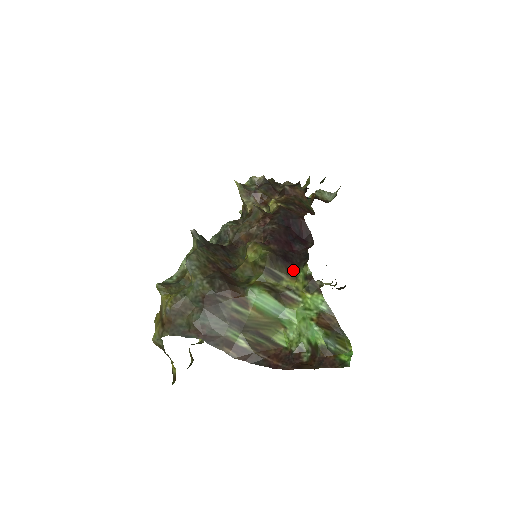
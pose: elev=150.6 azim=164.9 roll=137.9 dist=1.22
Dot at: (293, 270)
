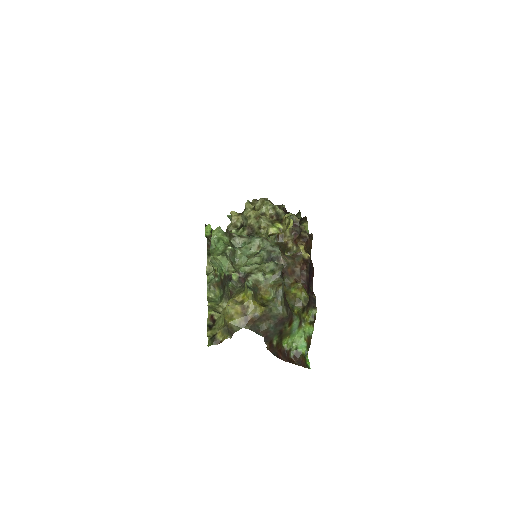
Dot at: (309, 308)
